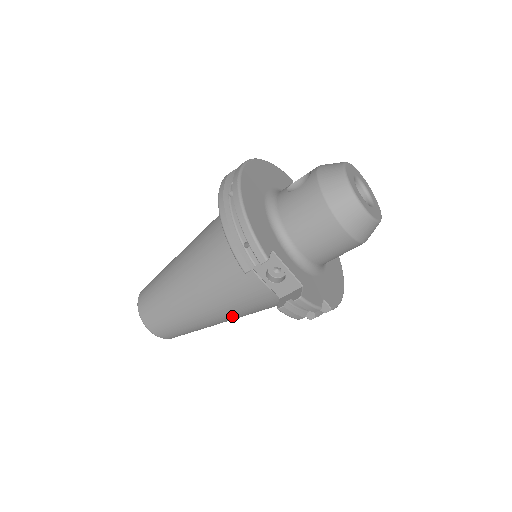
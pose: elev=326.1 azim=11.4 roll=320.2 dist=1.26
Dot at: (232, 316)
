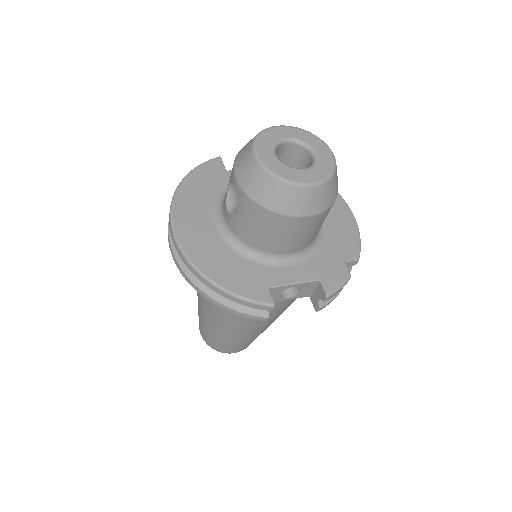
Dot at: occluded
